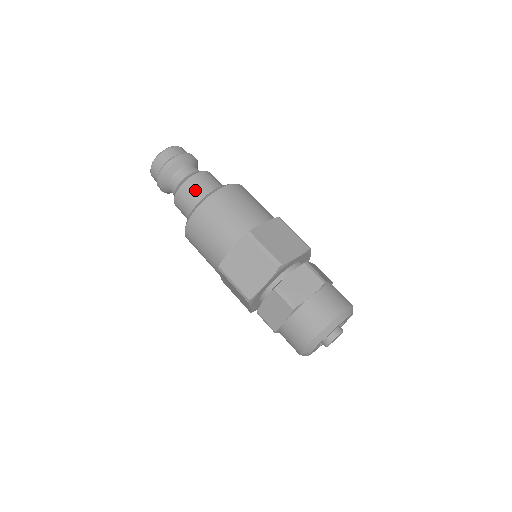
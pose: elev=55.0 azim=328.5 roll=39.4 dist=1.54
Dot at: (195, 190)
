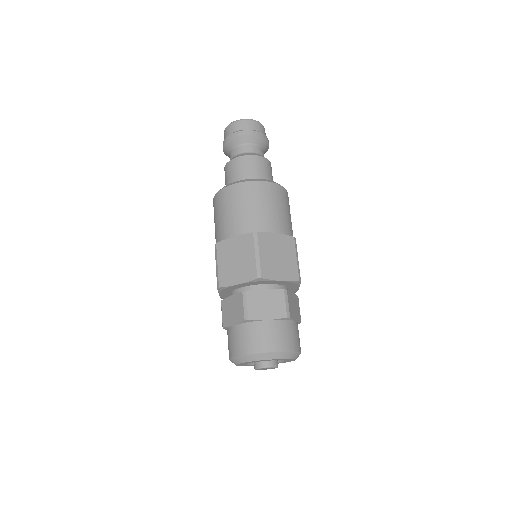
Dot at: (244, 169)
